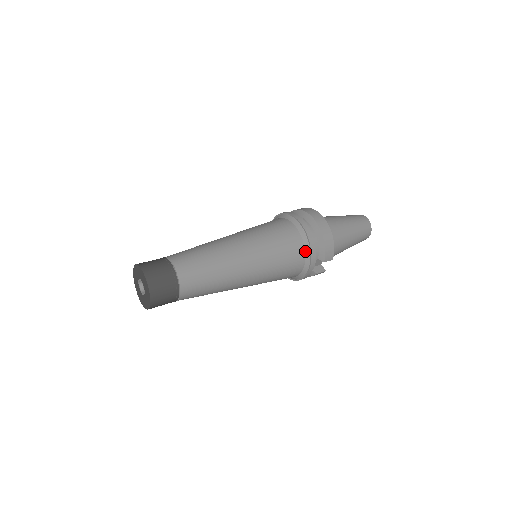
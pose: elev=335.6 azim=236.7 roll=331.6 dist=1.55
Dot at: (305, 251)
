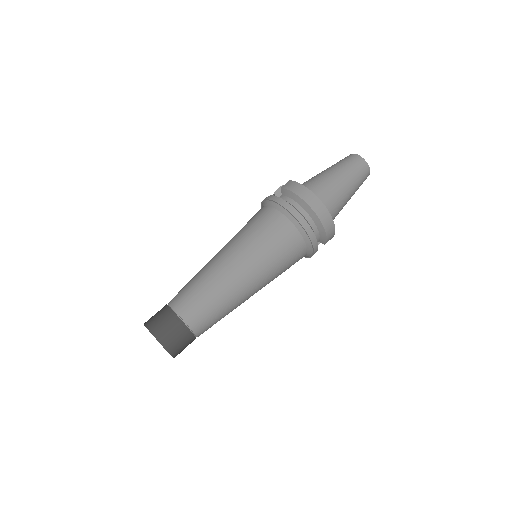
Dot at: (307, 248)
